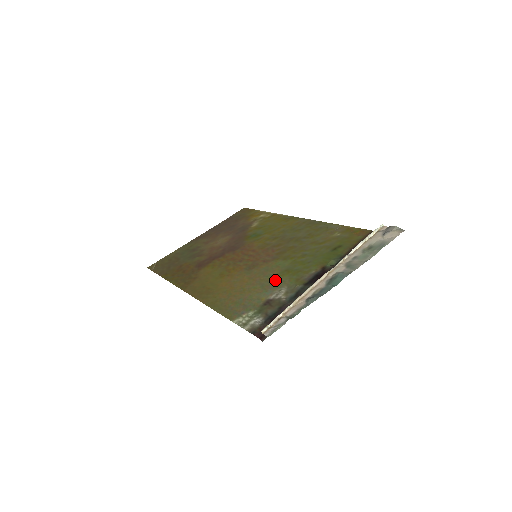
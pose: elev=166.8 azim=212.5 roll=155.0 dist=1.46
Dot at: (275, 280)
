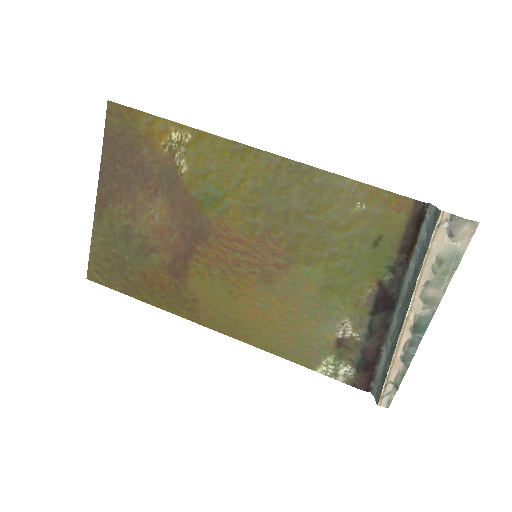
Dot at: (324, 306)
